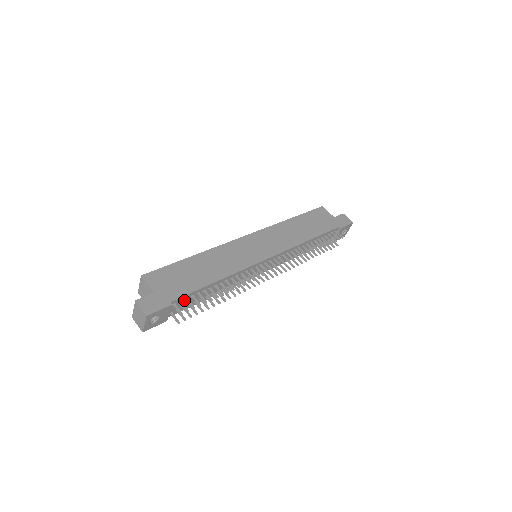
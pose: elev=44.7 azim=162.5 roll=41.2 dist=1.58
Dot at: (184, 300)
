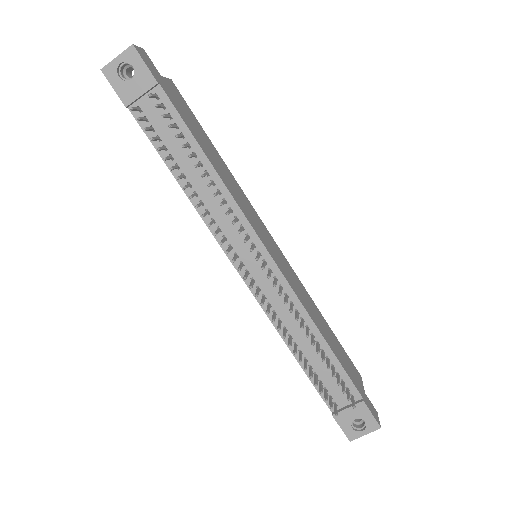
Dot at: occluded
